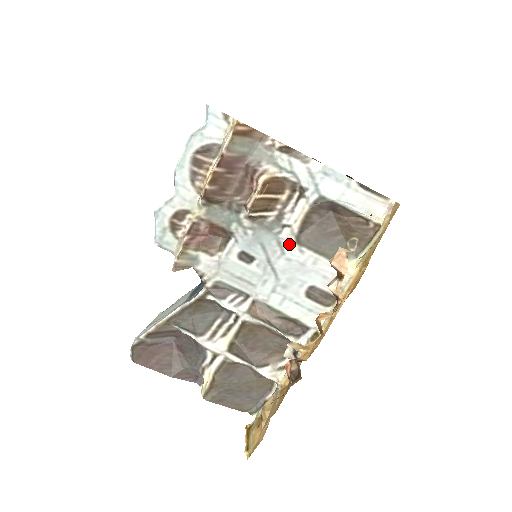
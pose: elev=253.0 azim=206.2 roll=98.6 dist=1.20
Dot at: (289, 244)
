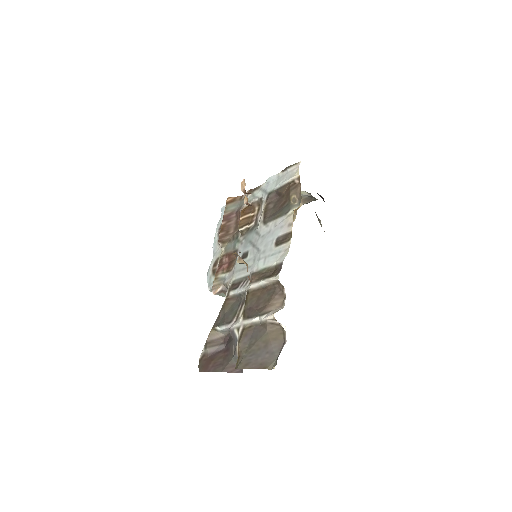
Dot at: (261, 229)
